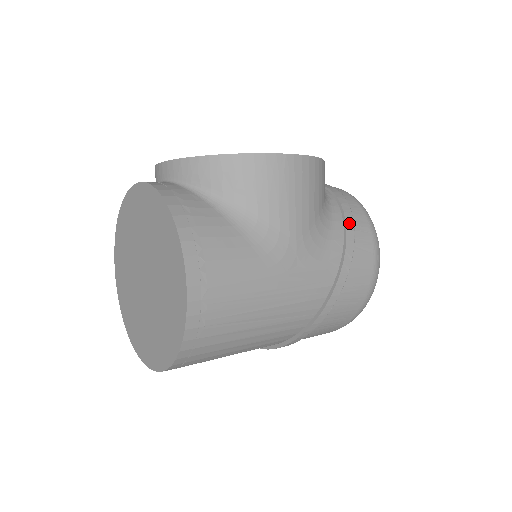
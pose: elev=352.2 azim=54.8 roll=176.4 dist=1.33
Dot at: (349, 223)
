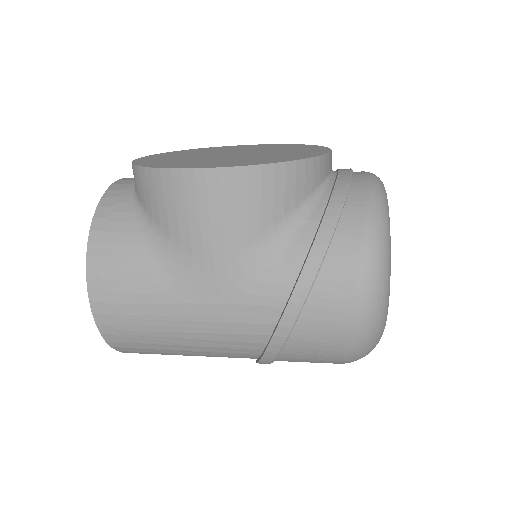
Dot at: (317, 249)
